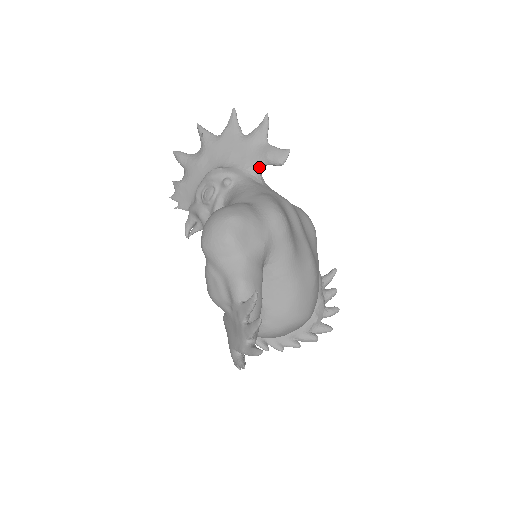
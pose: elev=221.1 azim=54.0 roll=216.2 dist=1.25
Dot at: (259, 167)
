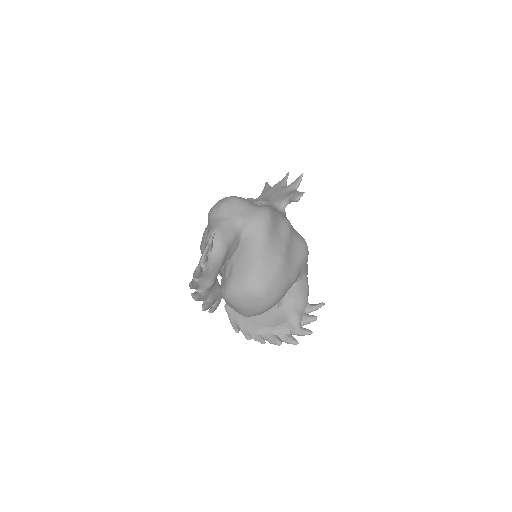
Dot at: (284, 202)
